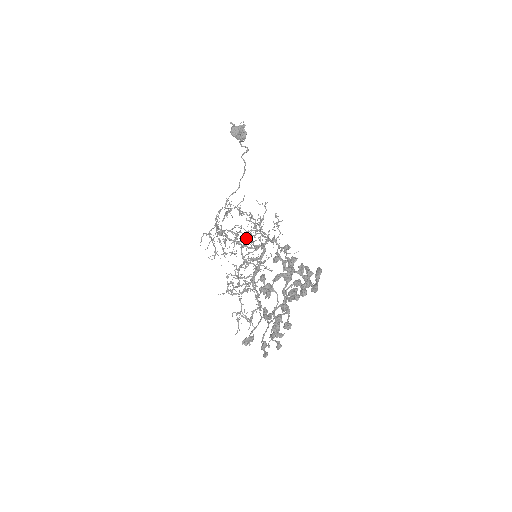
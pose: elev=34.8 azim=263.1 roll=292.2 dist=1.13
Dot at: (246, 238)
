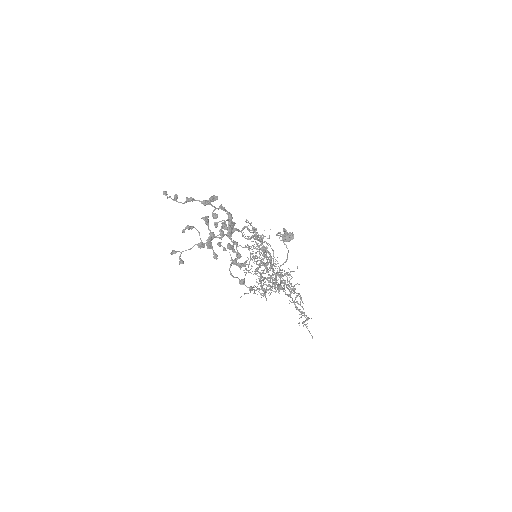
Dot at: (273, 264)
